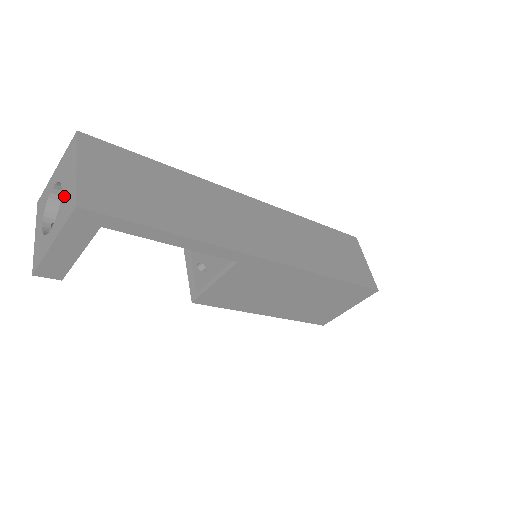
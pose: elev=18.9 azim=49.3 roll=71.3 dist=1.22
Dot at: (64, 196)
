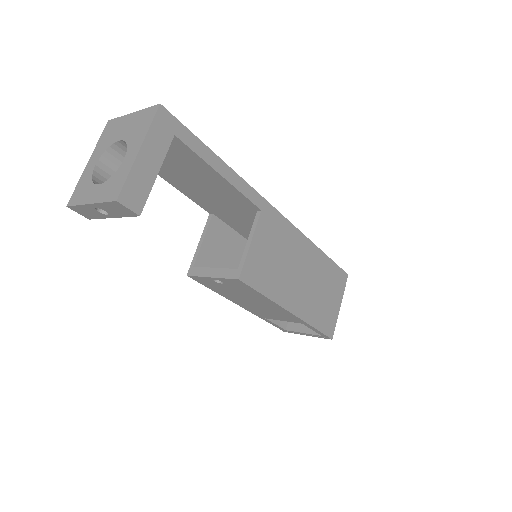
Dot at: (129, 132)
